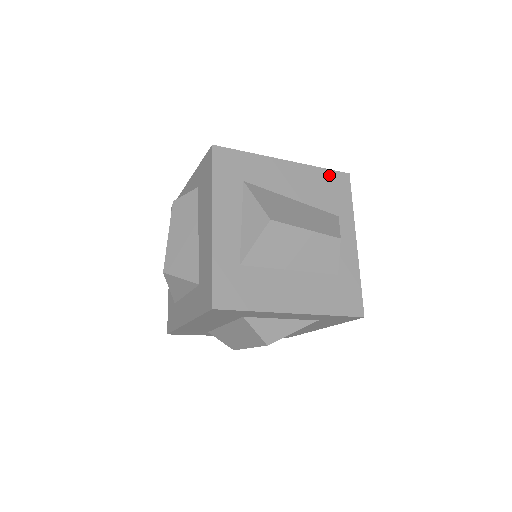
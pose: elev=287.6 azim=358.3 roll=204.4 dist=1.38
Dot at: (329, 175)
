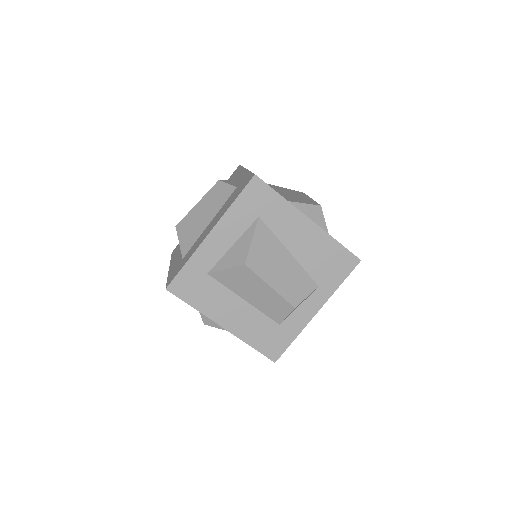
Dot at: (340, 251)
